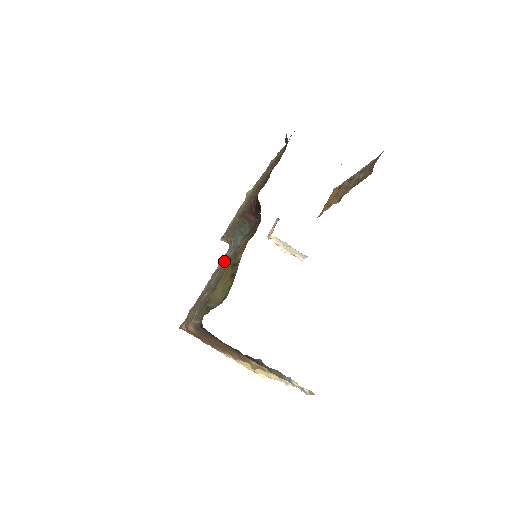
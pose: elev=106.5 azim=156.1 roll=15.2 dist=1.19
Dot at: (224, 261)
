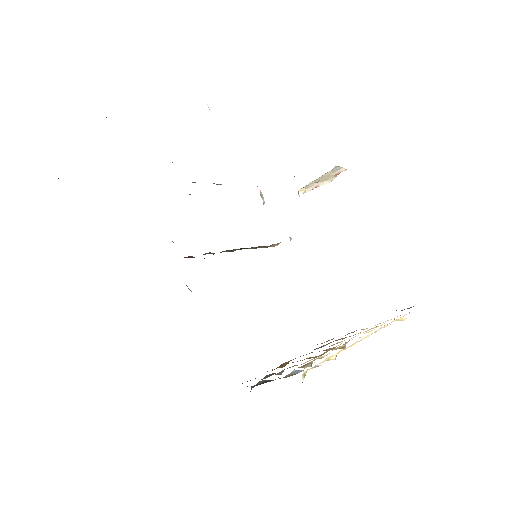
Dot at: occluded
